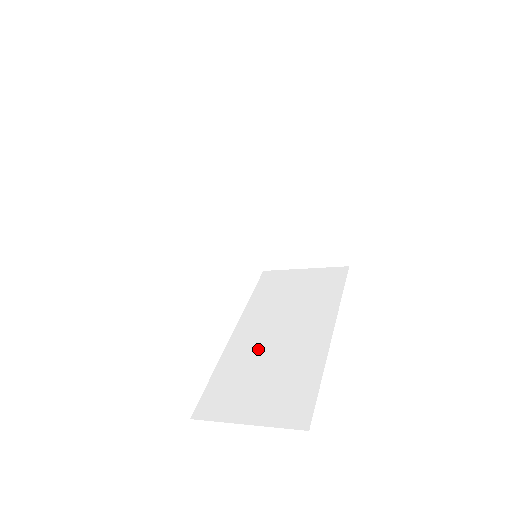
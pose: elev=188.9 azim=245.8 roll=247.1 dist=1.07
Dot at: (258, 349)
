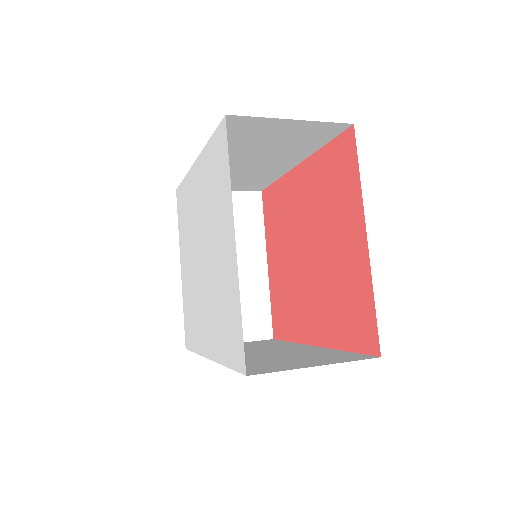
Dot at: (256, 356)
